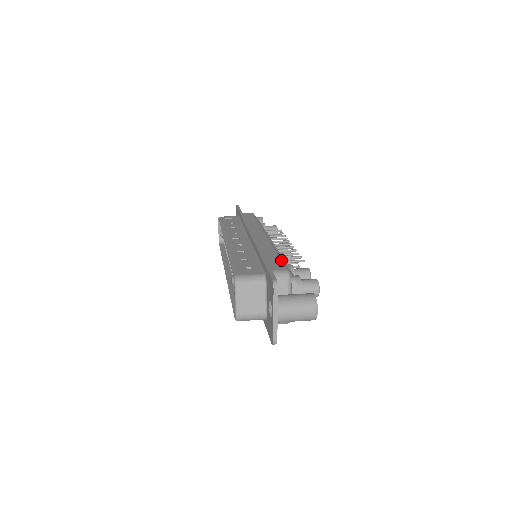
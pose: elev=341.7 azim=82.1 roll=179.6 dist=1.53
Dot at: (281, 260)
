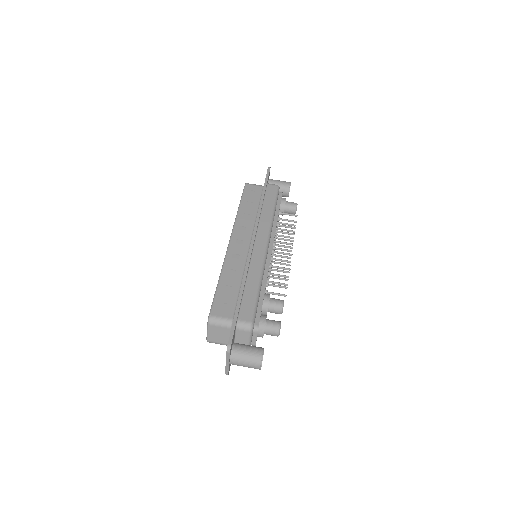
Dot at: (255, 302)
